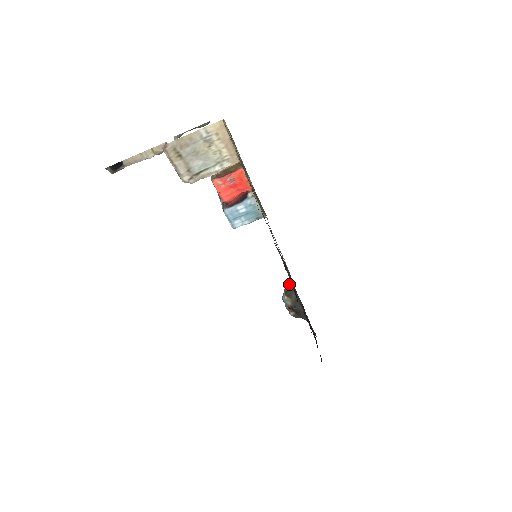
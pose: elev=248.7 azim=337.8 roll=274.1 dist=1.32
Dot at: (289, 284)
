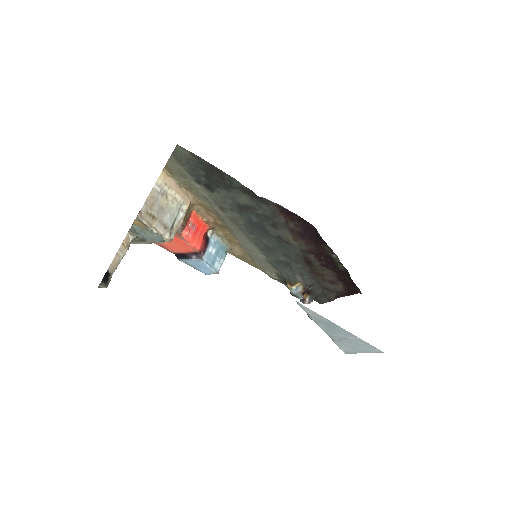
Dot at: (287, 277)
